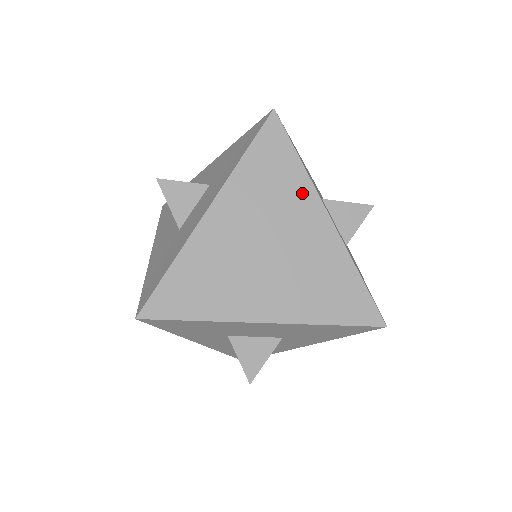
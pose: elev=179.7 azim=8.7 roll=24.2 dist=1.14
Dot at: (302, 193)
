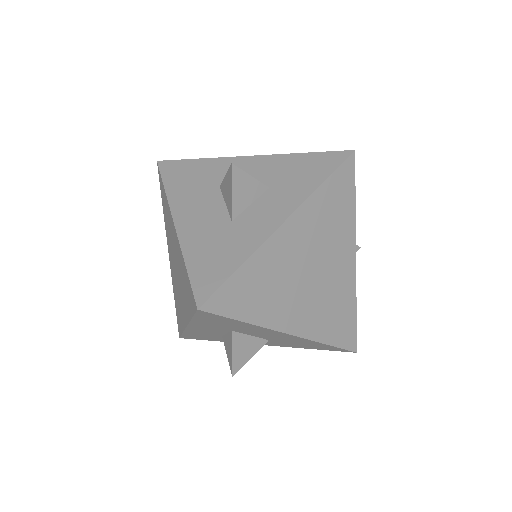
Dot at: (347, 231)
